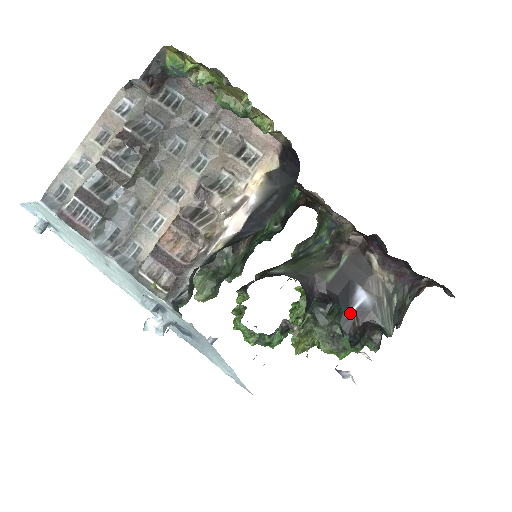
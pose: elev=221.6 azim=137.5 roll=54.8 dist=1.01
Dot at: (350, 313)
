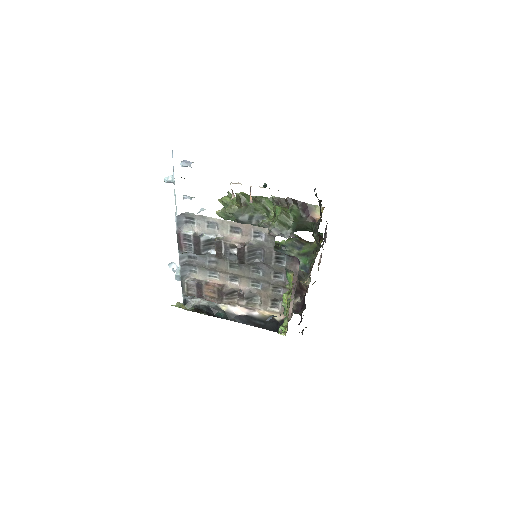
Dot at: occluded
